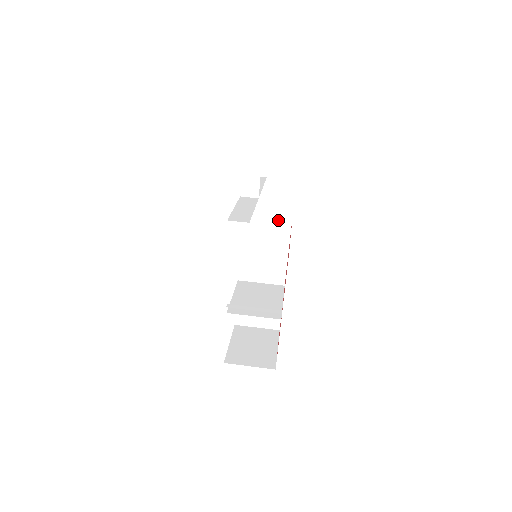
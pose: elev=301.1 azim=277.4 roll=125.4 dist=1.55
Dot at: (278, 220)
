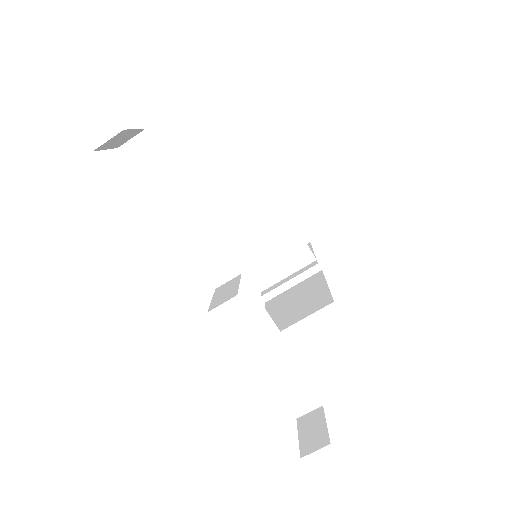
Dot at: occluded
